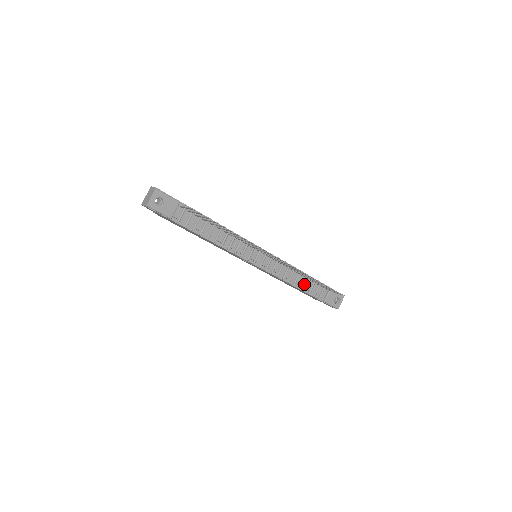
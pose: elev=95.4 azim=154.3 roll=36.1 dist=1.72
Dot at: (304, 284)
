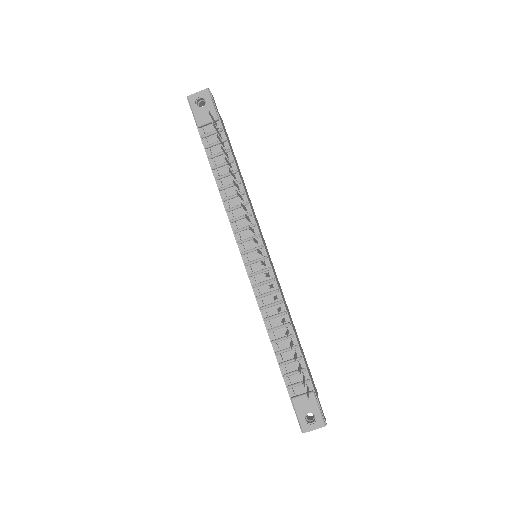
Dot at: (283, 346)
